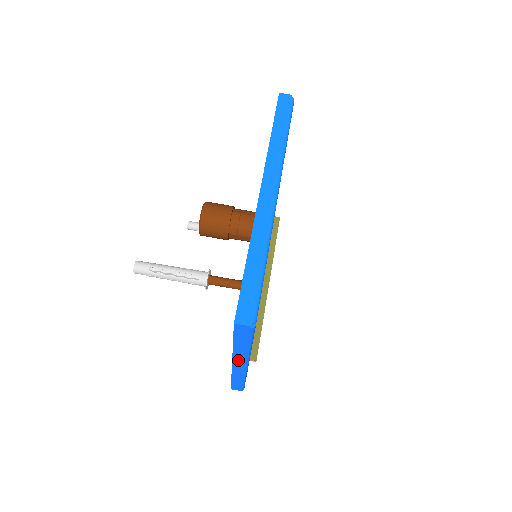
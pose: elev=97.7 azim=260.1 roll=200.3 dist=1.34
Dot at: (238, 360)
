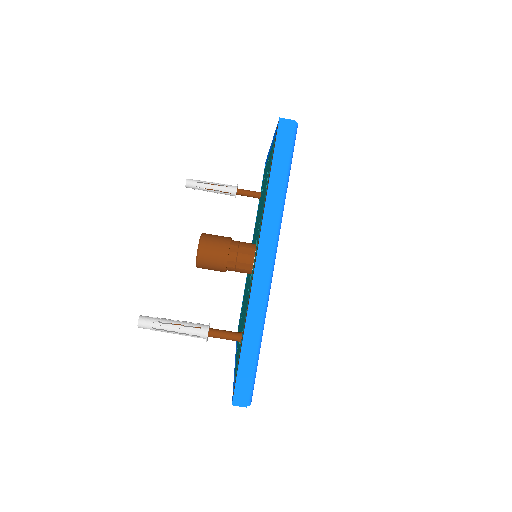
Dot at: occluded
